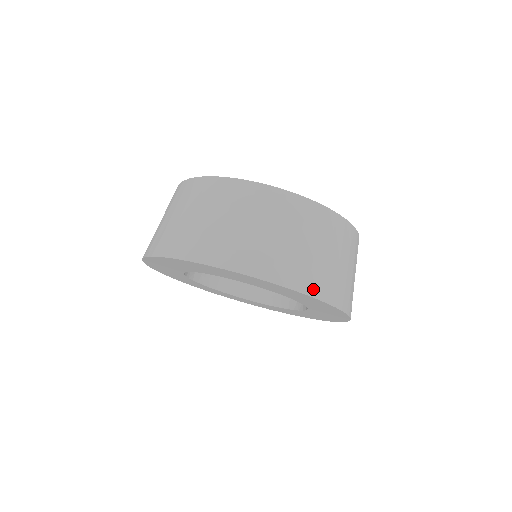
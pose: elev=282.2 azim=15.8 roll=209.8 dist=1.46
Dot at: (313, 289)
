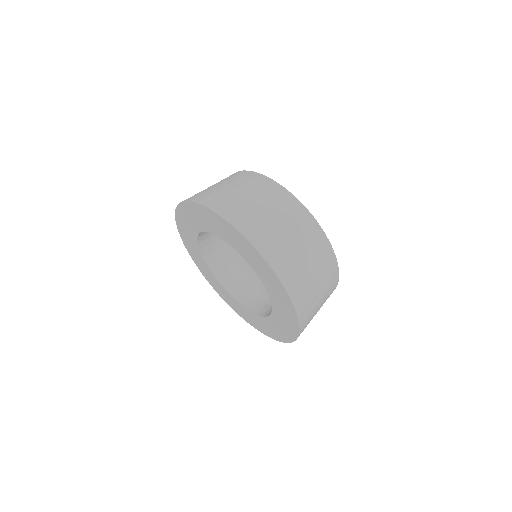
Dot at: (258, 243)
